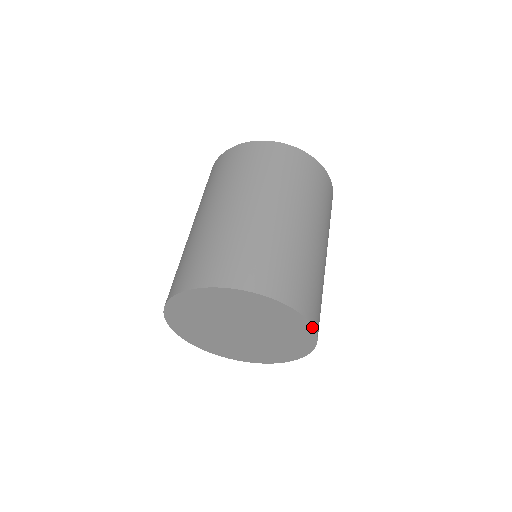
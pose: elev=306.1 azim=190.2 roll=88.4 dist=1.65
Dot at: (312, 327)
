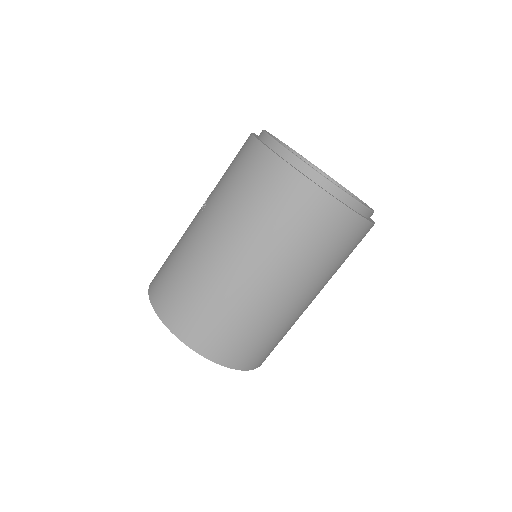
Dot at: occluded
